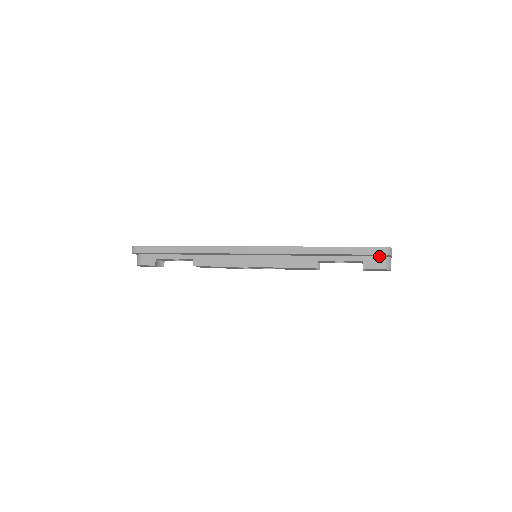
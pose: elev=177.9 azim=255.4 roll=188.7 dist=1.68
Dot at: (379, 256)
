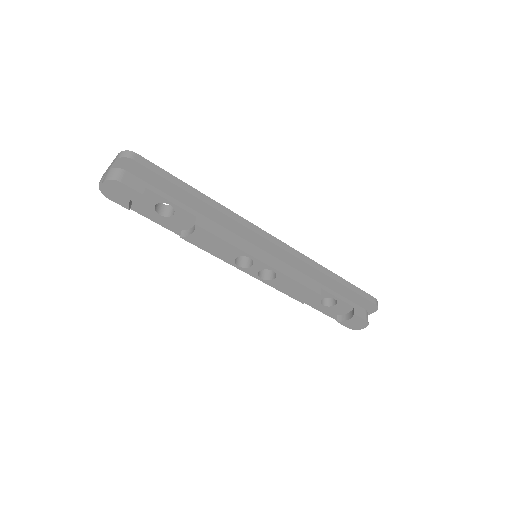
Dot at: (364, 308)
